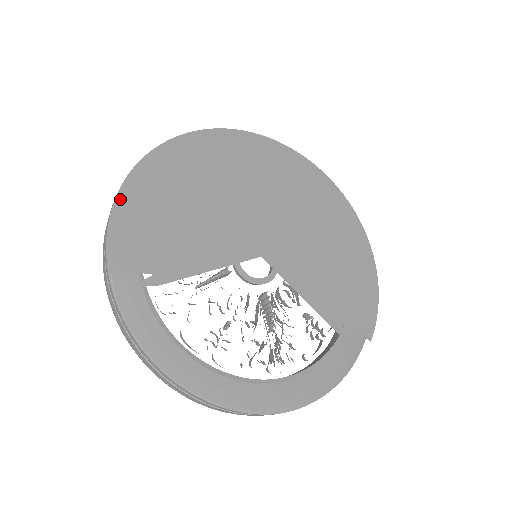
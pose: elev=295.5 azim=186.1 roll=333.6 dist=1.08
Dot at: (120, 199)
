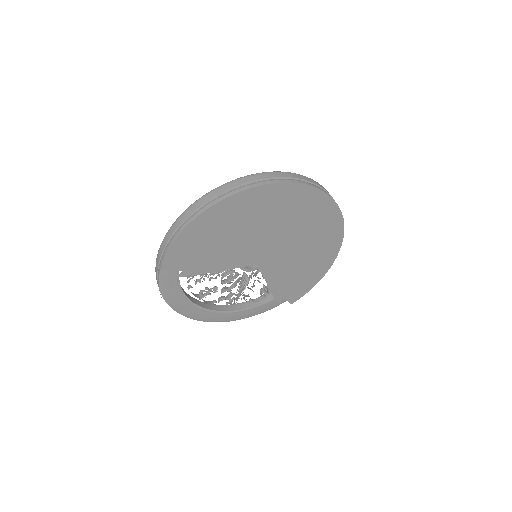
Dot at: (185, 232)
